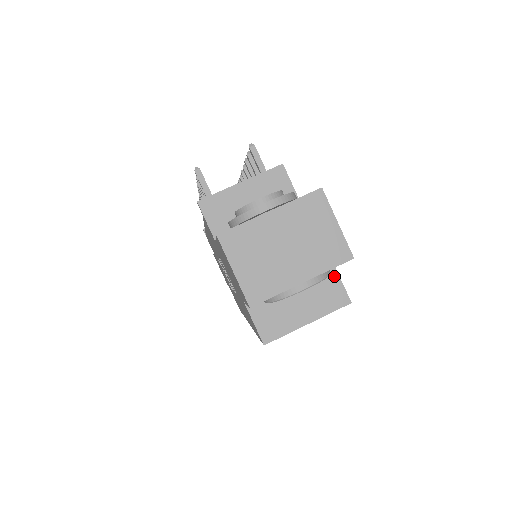
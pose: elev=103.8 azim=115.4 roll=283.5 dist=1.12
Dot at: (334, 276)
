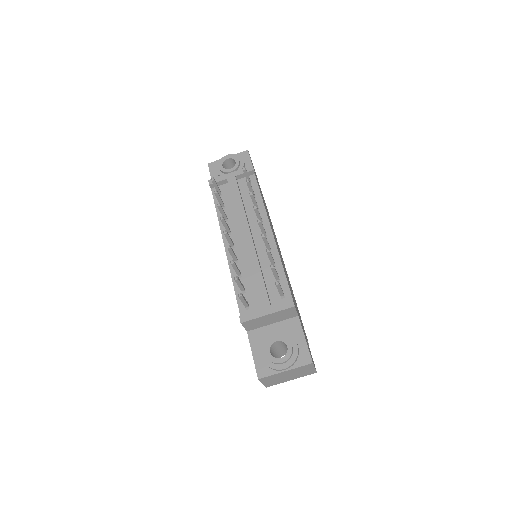
Dot at: occluded
